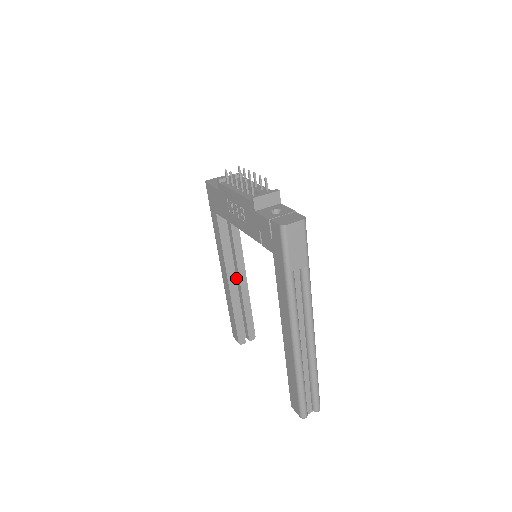
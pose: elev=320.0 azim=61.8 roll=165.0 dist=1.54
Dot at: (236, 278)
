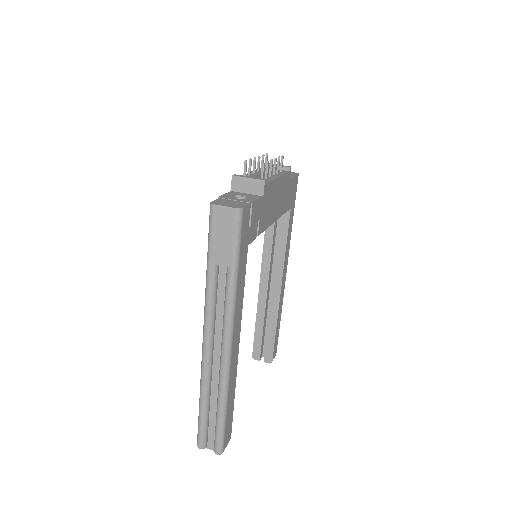
Dot at: occluded
